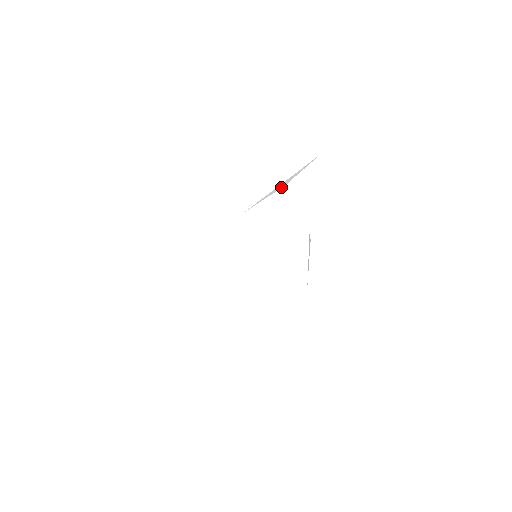
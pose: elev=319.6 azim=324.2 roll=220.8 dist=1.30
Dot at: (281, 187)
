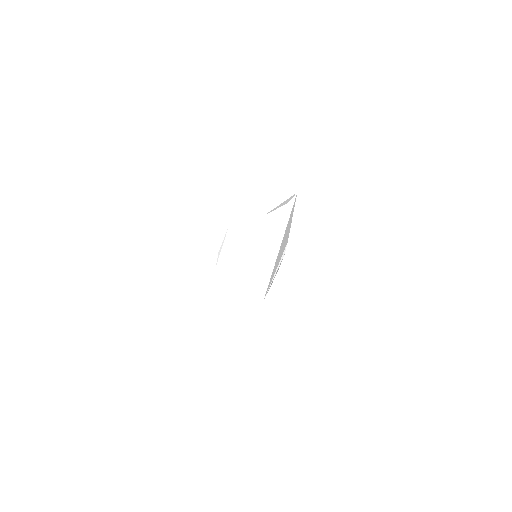
Dot at: occluded
